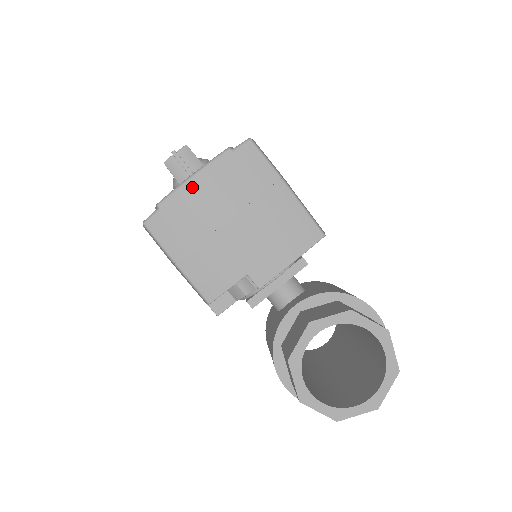
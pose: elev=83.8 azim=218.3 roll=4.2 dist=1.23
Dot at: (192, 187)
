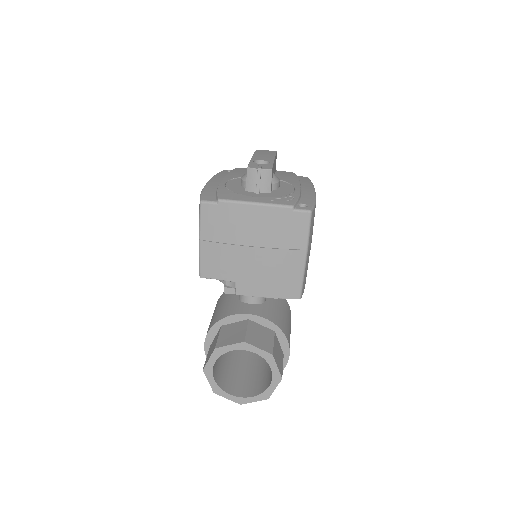
Dot at: (249, 210)
